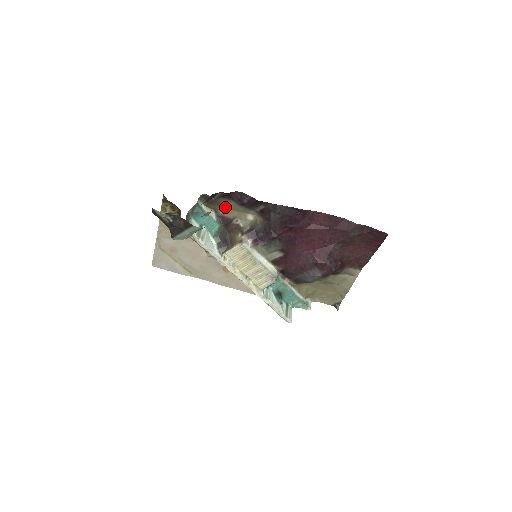
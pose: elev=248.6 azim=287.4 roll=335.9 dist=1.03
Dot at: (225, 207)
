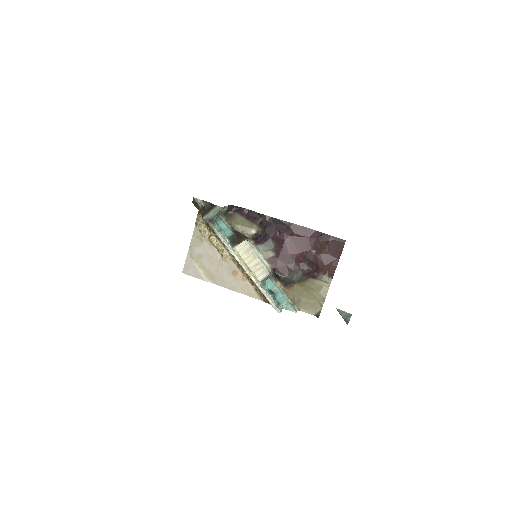
Dot at: (237, 222)
